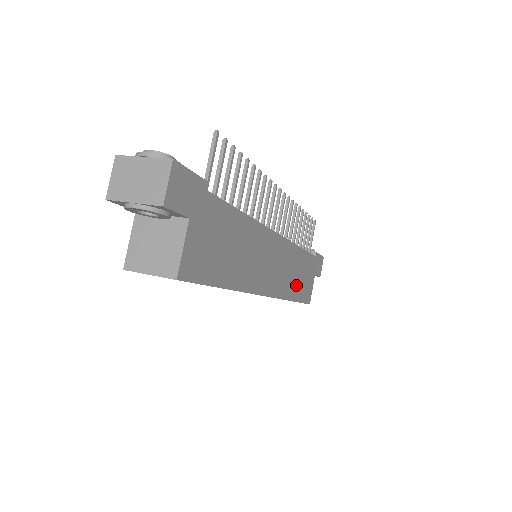
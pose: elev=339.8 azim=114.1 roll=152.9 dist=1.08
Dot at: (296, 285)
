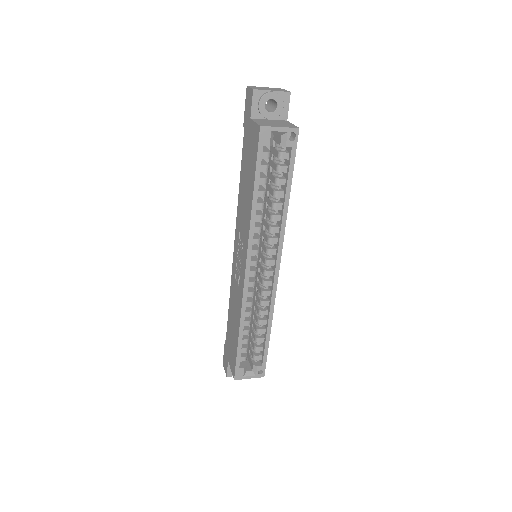
Dot at: occluded
